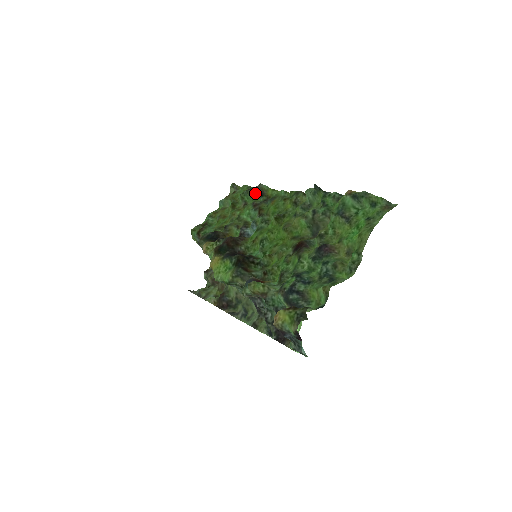
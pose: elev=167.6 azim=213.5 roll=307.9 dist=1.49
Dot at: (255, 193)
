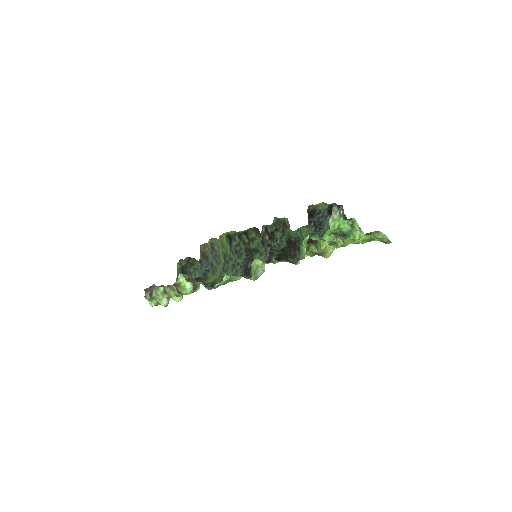
Dot at: occluded
